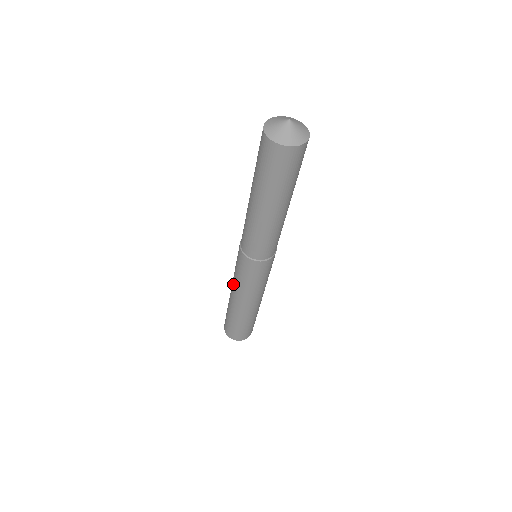
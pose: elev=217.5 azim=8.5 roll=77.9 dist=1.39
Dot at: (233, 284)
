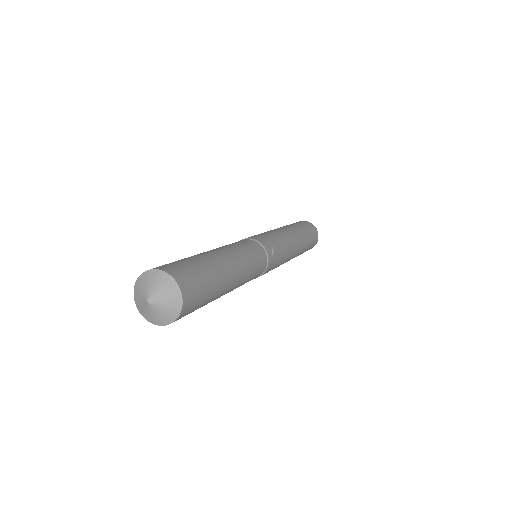
Dot at: occluded
